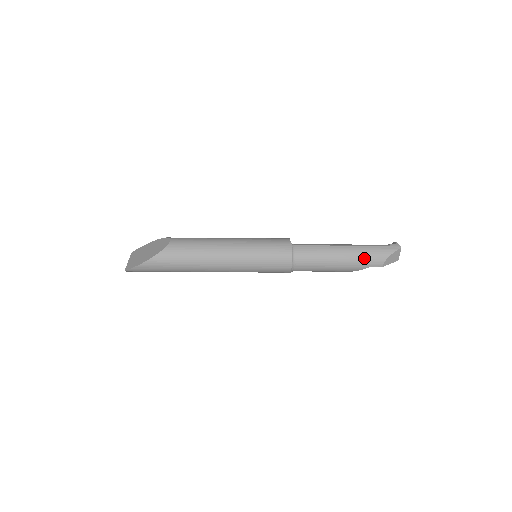
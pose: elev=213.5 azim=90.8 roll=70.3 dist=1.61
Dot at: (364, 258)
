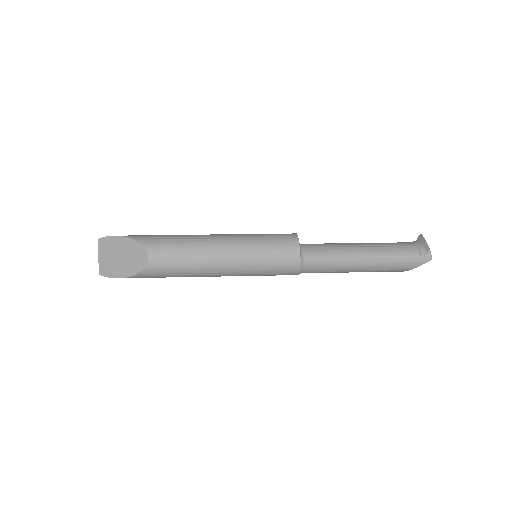
Dot at: (384, 270)
